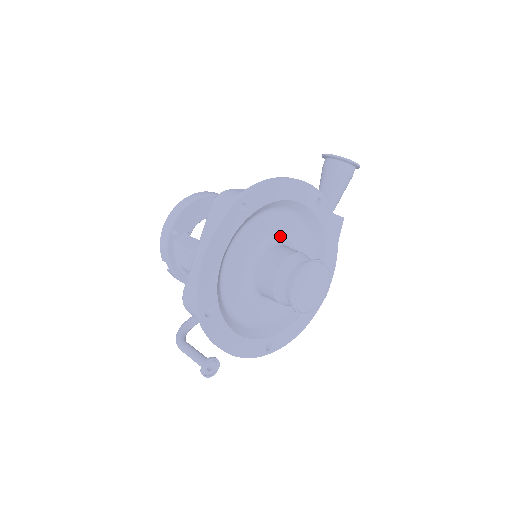
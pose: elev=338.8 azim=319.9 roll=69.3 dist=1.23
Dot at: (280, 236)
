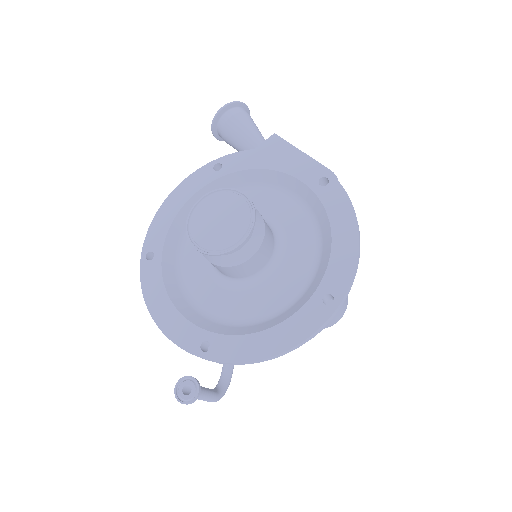
Dot at: occluded
